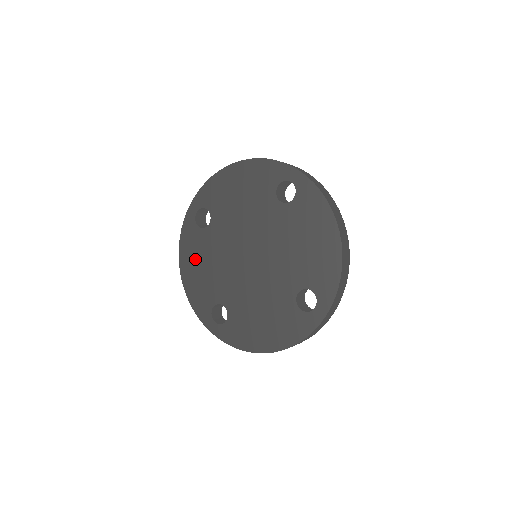
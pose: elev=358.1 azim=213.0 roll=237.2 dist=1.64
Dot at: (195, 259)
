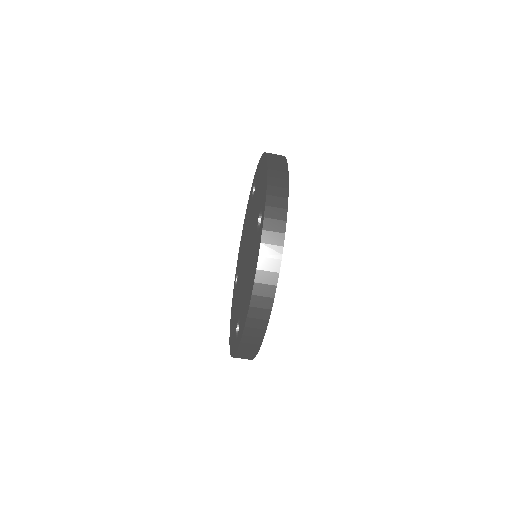
Dot at: (233, 314)
